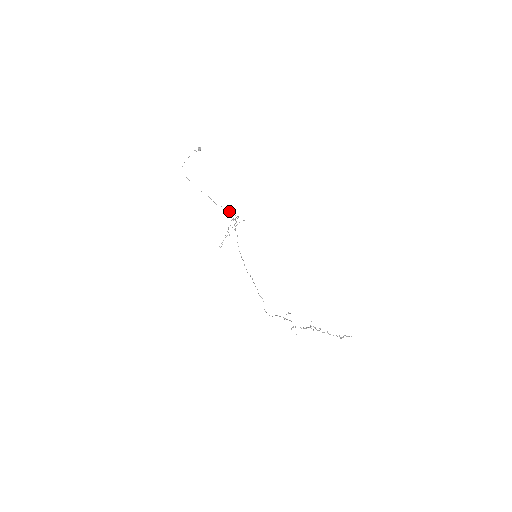
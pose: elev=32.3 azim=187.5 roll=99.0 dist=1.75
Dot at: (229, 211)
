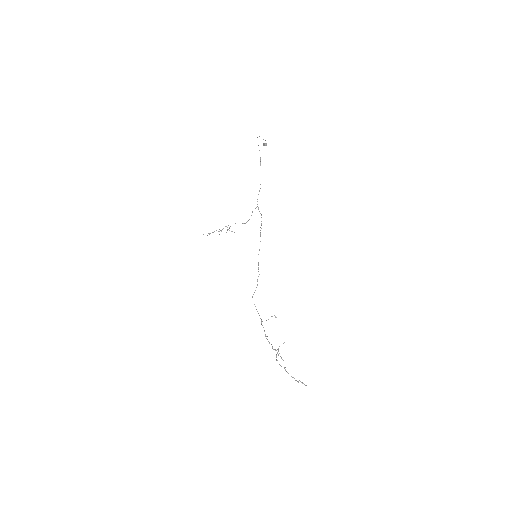
Dot at: (257, 204)
